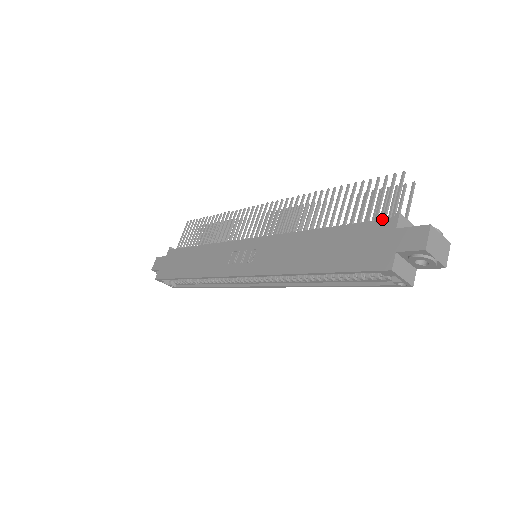
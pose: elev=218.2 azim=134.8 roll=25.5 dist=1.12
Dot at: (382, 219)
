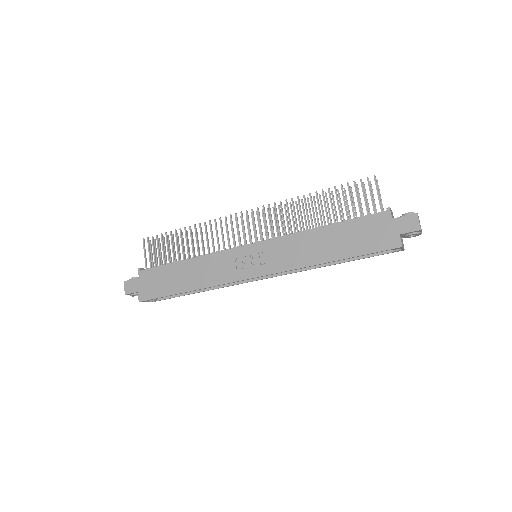
Dot at: (378, 213)
